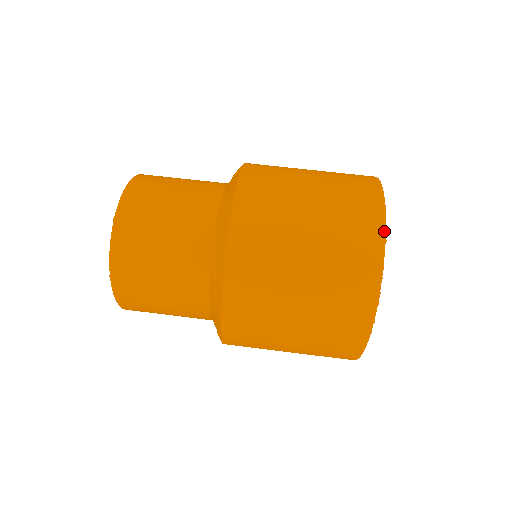
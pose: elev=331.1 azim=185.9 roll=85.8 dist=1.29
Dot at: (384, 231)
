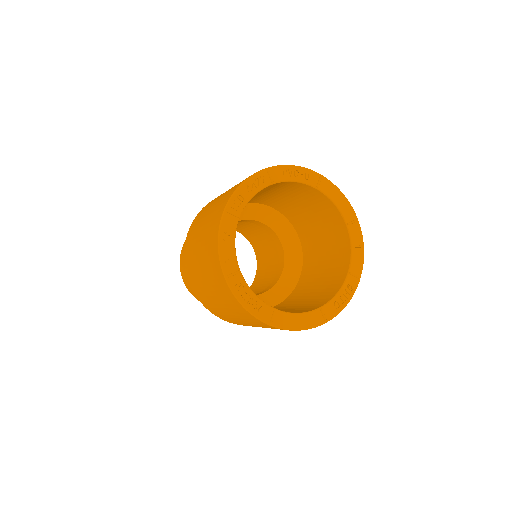
Dot at: (226, 203)
